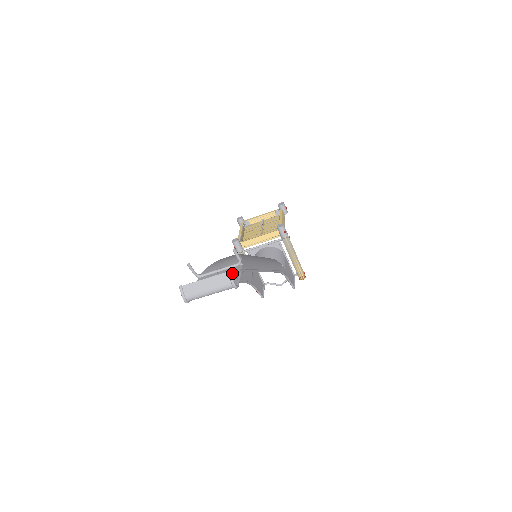
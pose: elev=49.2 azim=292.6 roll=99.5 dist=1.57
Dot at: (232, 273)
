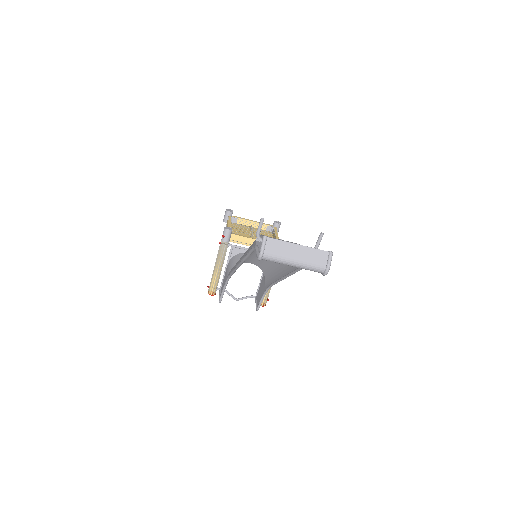
Dot at: occluded
